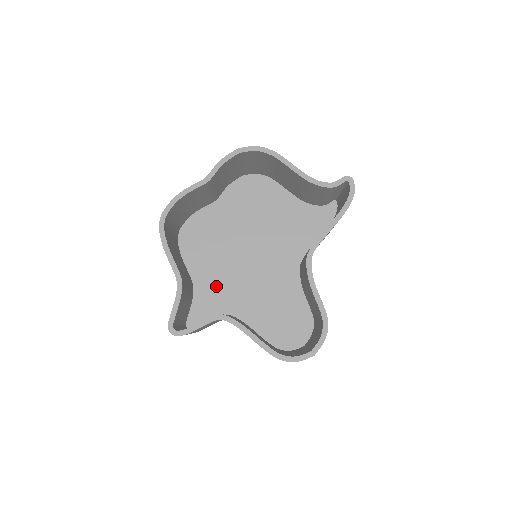
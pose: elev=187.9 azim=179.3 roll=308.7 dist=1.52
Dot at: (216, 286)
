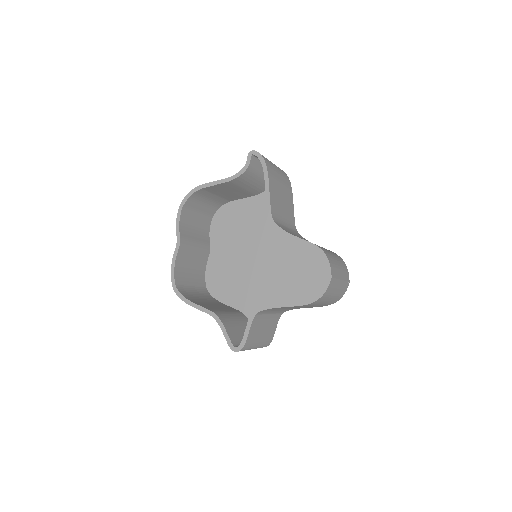
Dot at: (256, 300)
